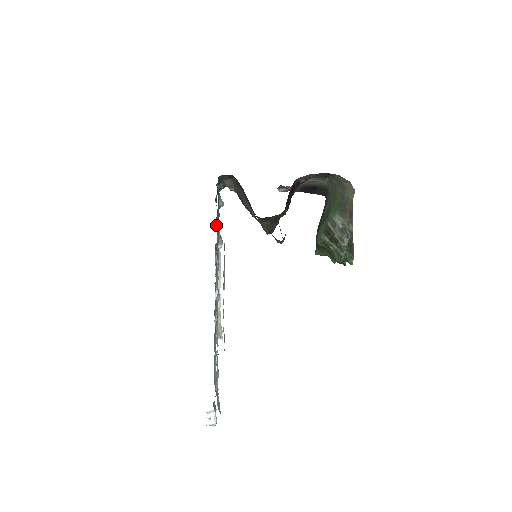
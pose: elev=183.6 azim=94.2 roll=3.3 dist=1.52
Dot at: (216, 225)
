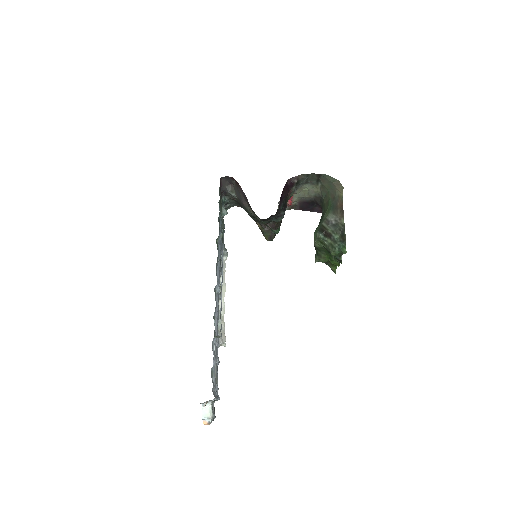
Dot at: occluded
